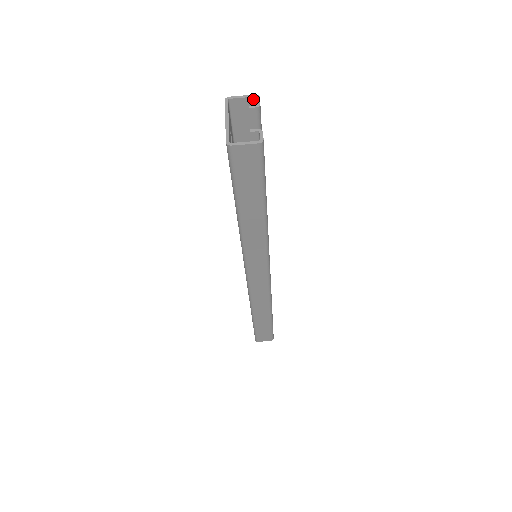
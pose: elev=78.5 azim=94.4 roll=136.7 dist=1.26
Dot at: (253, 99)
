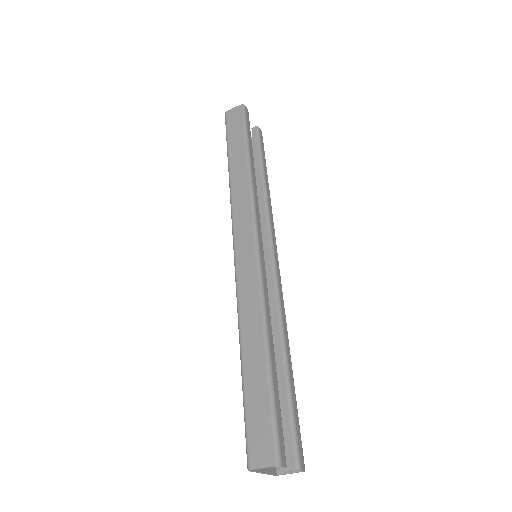
Dot at: (274, 463)
